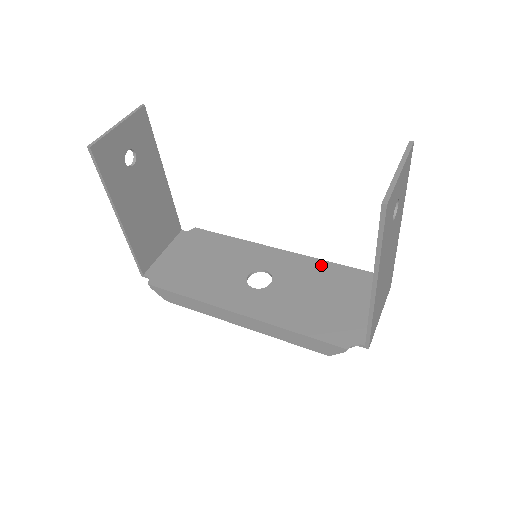
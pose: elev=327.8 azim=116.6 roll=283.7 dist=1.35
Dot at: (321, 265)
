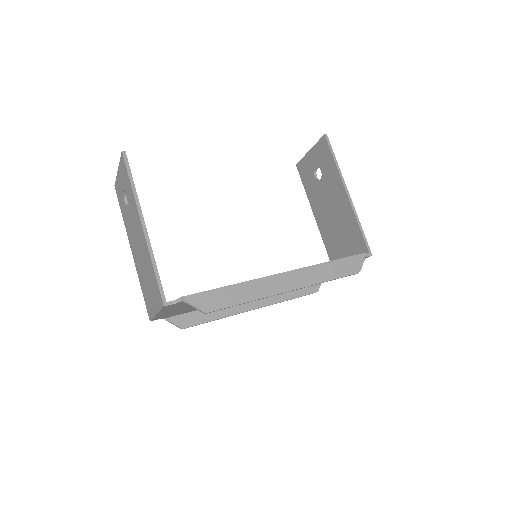
Dot at: occluded
